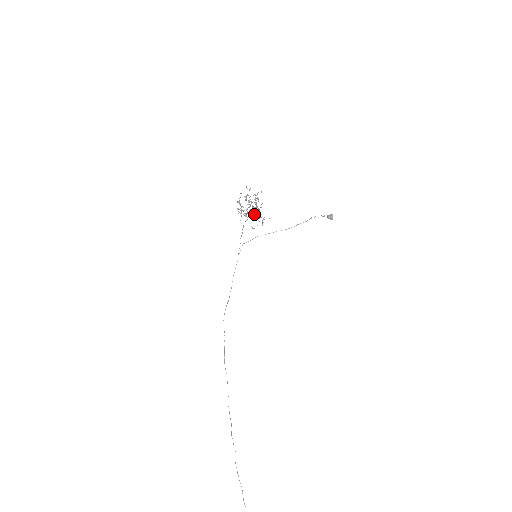
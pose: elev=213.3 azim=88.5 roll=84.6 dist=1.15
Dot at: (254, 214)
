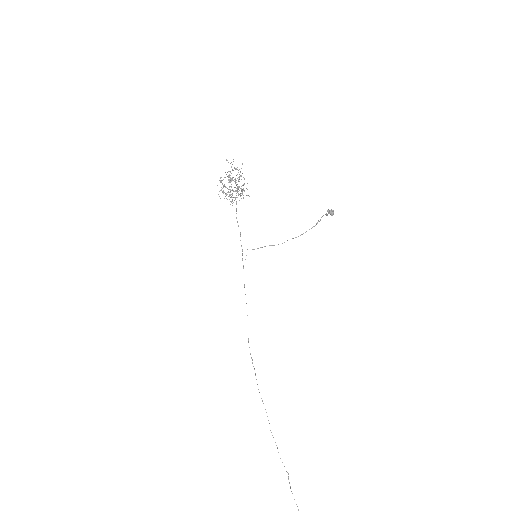
Dot at: occluded
